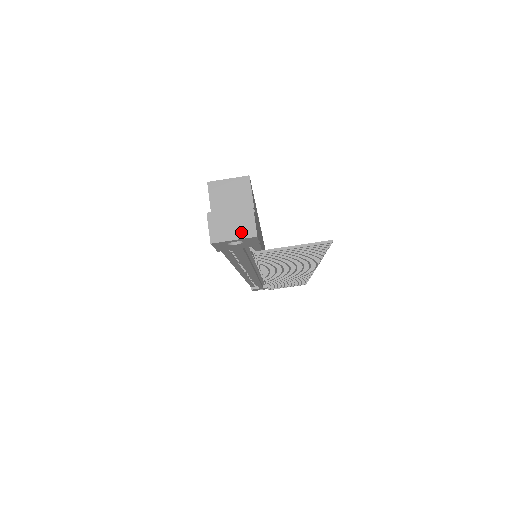
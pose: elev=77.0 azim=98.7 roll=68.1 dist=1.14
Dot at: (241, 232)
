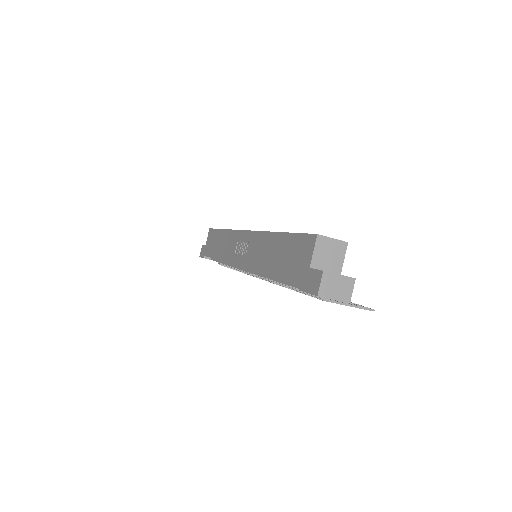
Dot at: (341, 296)
